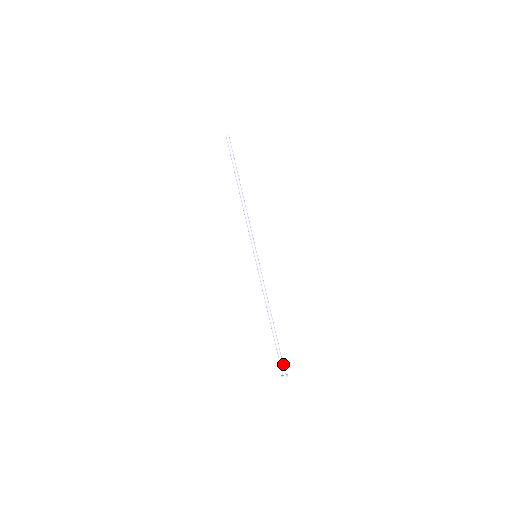
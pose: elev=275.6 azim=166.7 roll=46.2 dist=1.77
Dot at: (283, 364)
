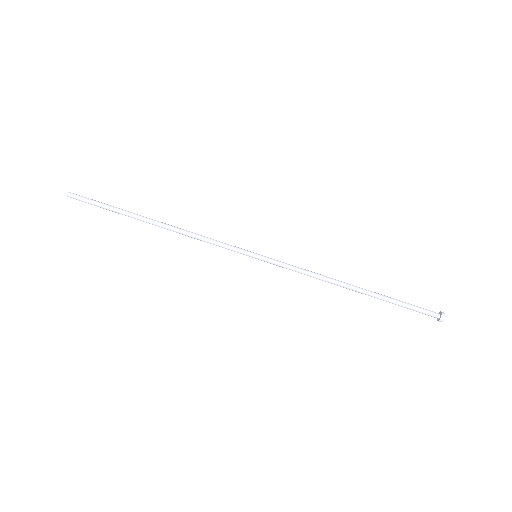
Dot at: (423, 309)
